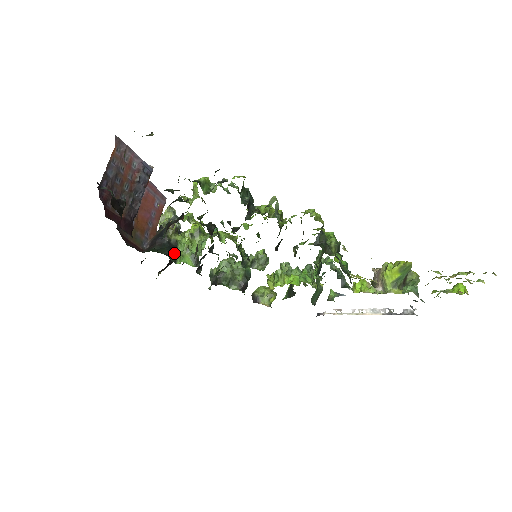
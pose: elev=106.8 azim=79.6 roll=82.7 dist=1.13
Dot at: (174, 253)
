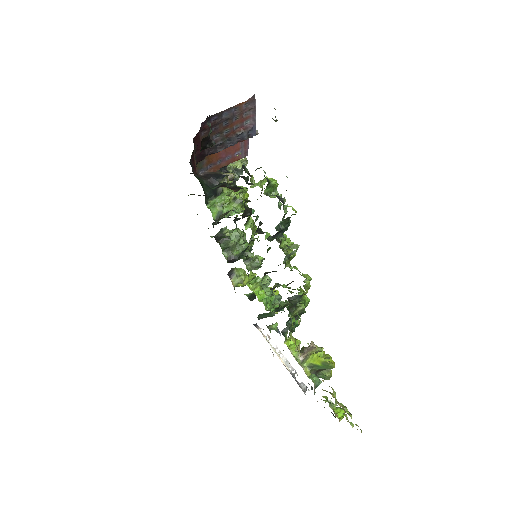
Dot at: (212, 198)
